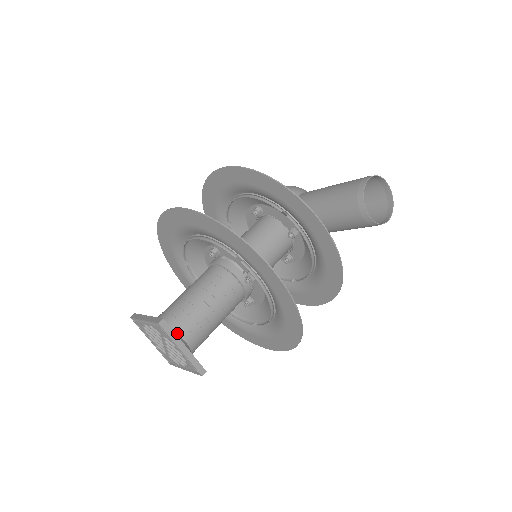
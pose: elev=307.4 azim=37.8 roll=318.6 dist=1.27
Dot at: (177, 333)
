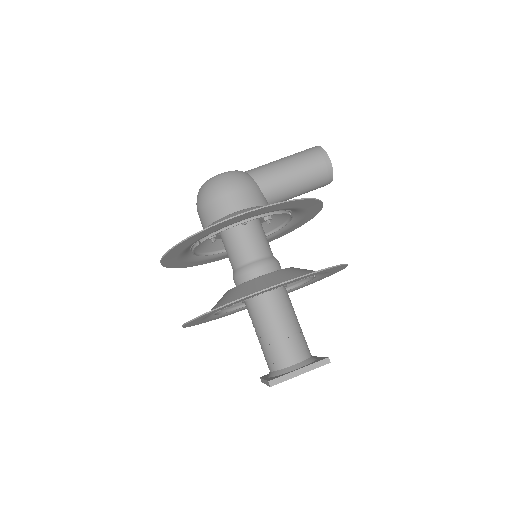
Dot at: (312, 357)
